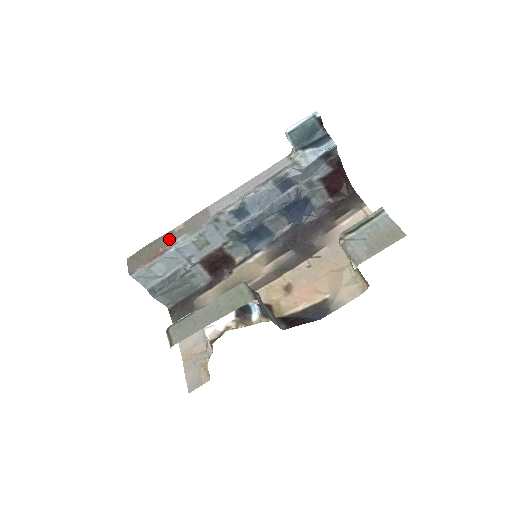
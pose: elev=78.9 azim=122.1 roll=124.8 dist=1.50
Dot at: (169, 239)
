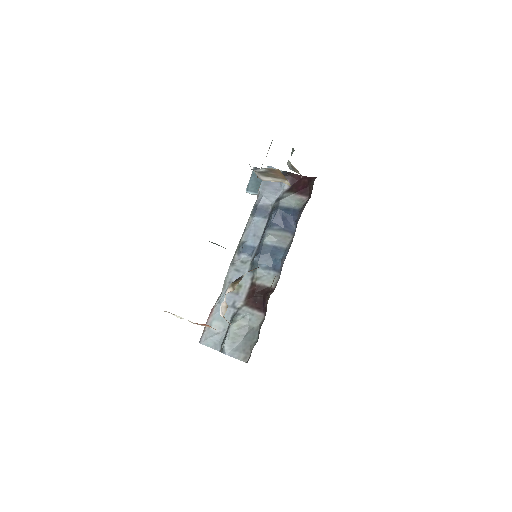
Dot at: occluded
